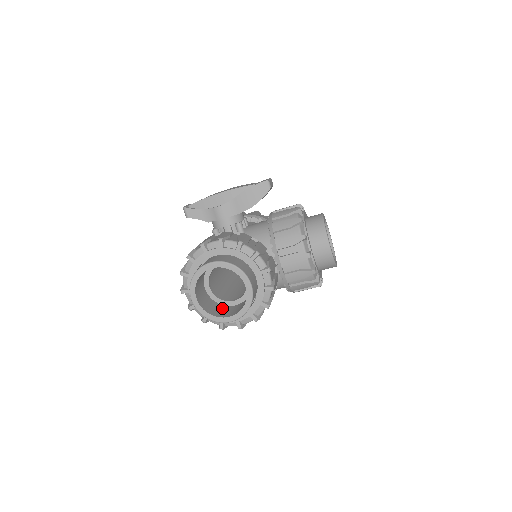
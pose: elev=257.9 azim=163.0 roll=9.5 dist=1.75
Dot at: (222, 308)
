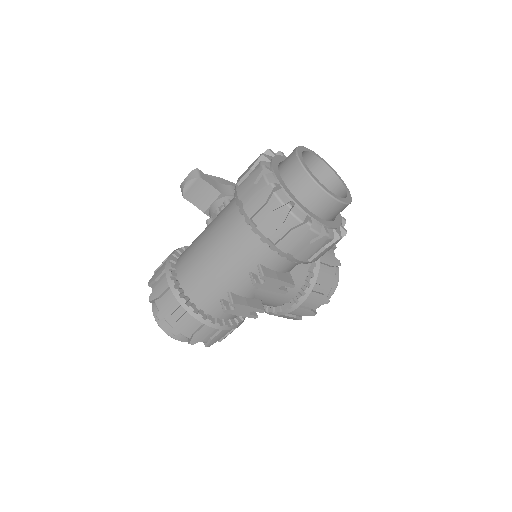
Dot at: occluded
